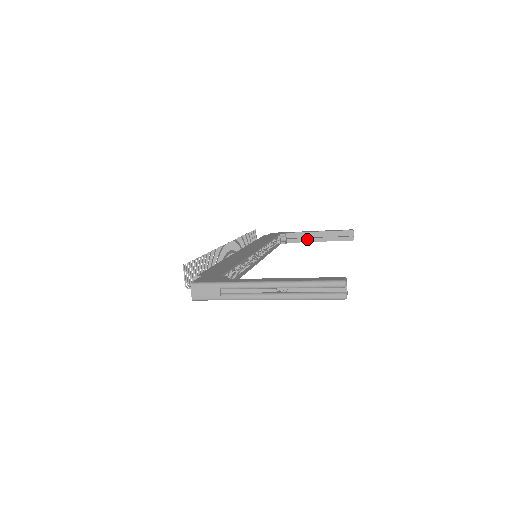
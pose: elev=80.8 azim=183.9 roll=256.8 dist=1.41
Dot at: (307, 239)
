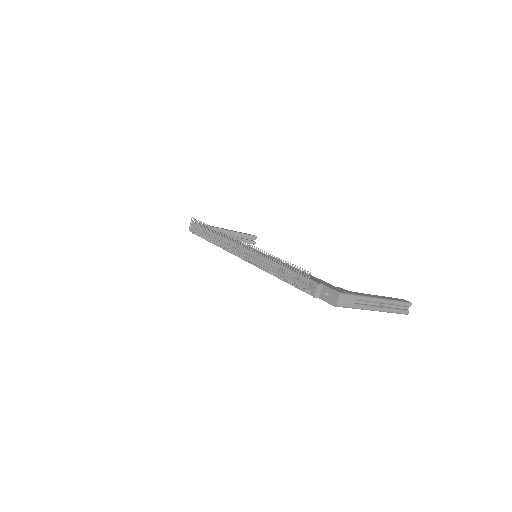
Dot at: occluded
